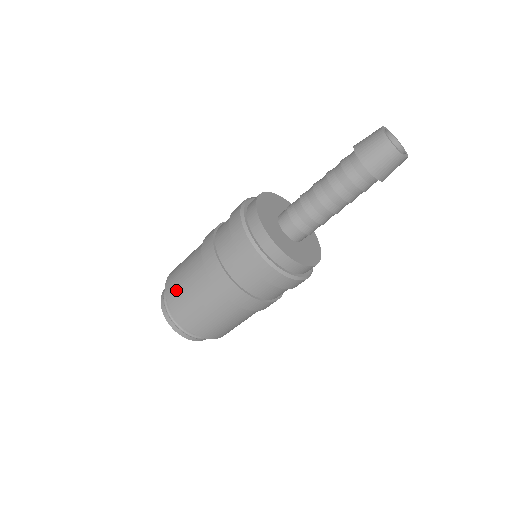
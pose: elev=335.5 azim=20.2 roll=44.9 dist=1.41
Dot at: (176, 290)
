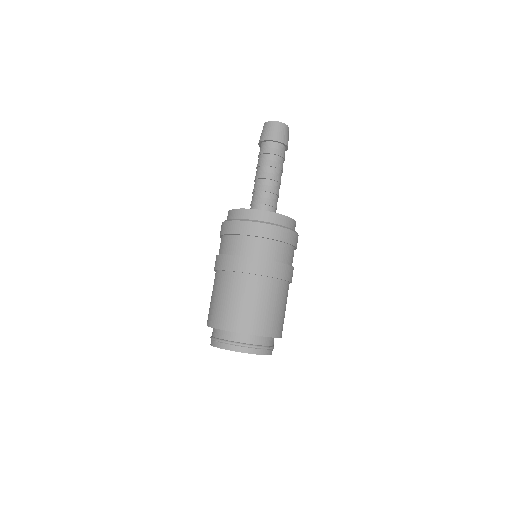
Dot at: (226, 314)
